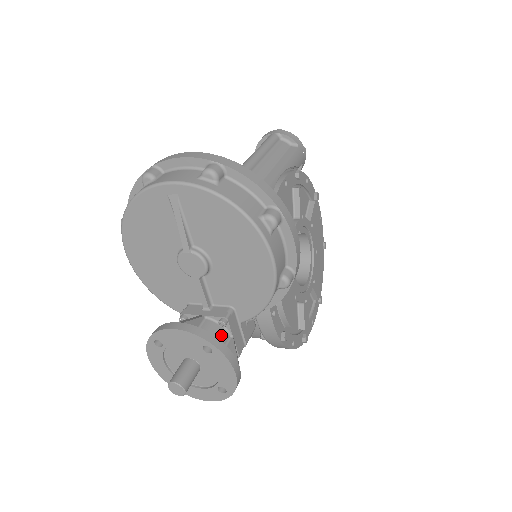
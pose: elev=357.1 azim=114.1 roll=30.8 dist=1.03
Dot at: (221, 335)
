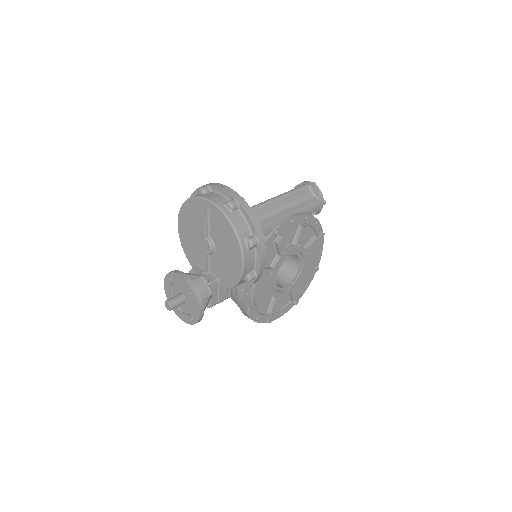
Dot at: (205, 290)
